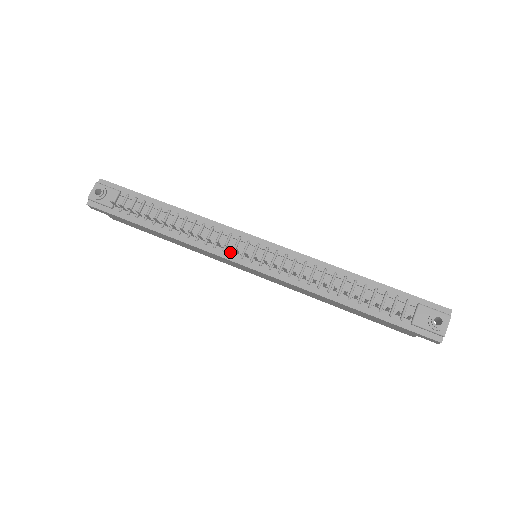
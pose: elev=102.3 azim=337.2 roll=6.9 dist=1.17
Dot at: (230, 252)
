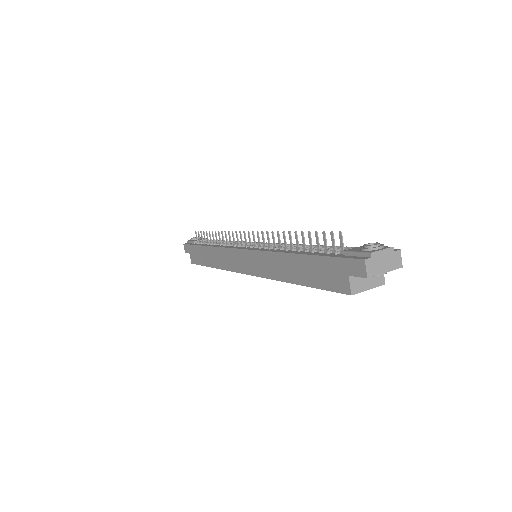
Dot at: (238, 246)
